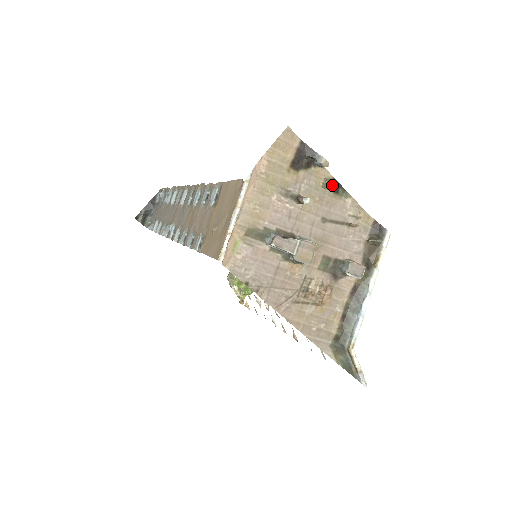
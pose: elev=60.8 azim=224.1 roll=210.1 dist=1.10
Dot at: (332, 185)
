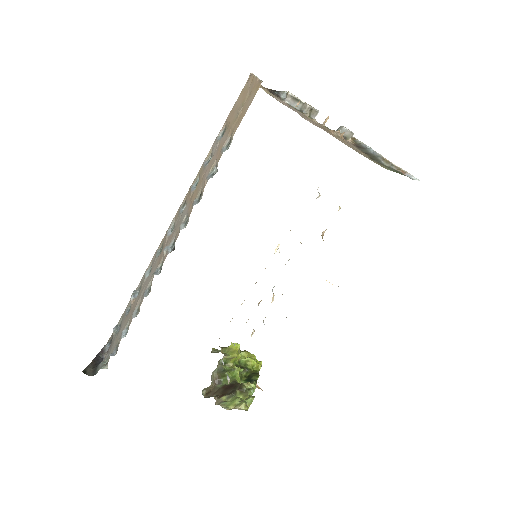
Dot at: occluded
